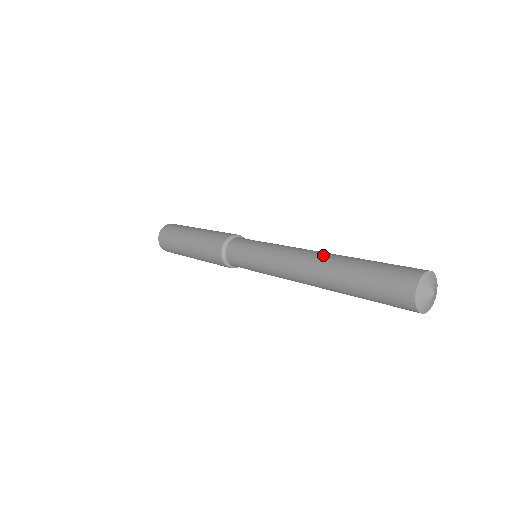
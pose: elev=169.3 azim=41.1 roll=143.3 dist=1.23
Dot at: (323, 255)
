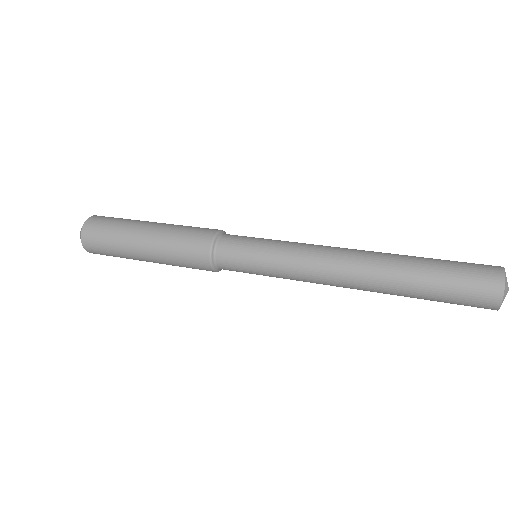
Dot at: (367, 265)
